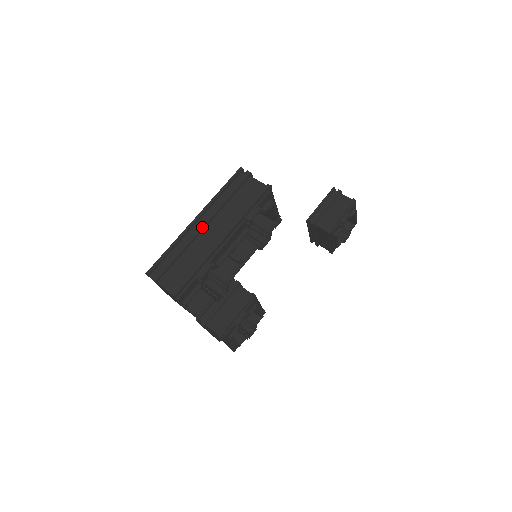
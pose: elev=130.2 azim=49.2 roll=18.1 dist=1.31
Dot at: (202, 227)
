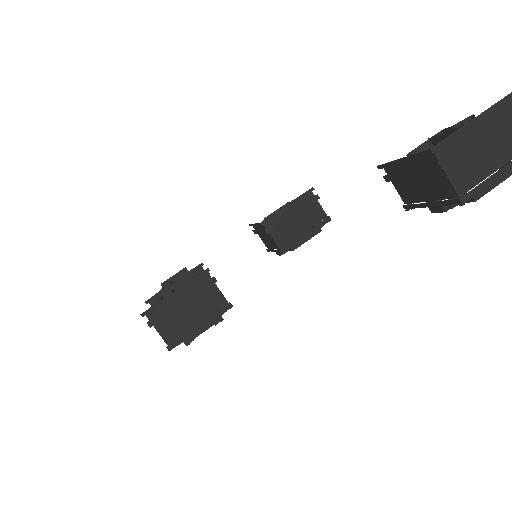
Dot at: occluded
